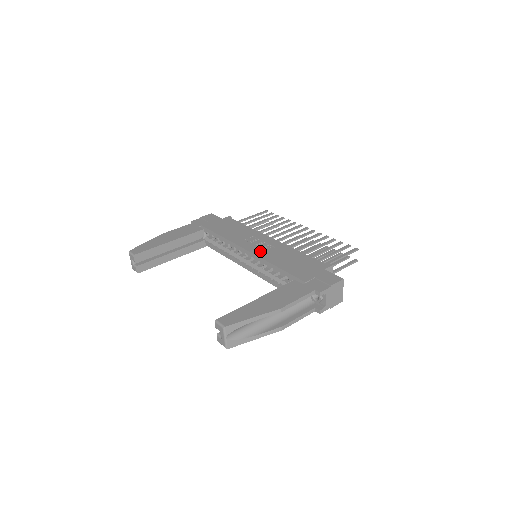
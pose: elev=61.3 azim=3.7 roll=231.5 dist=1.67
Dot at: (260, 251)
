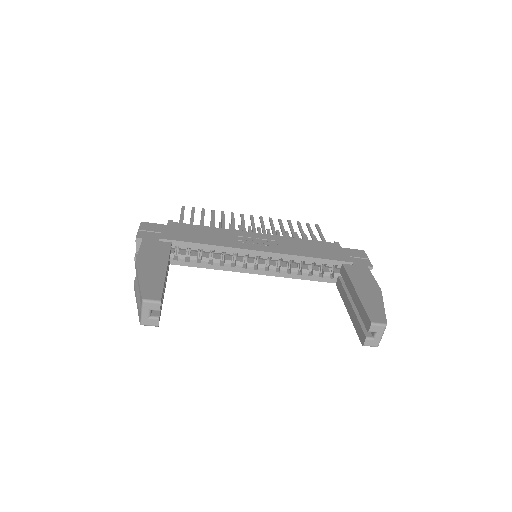
Dot at: (273, 248)
